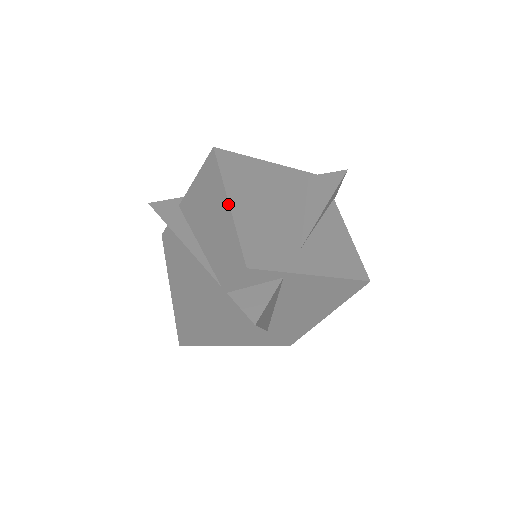
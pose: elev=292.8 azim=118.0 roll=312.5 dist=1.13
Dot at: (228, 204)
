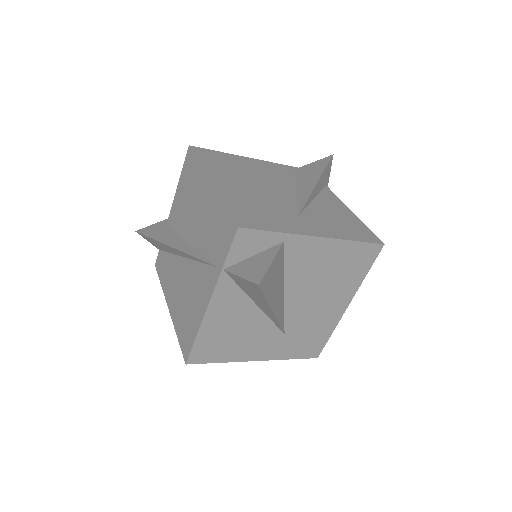
Dot at: (210, 183)
